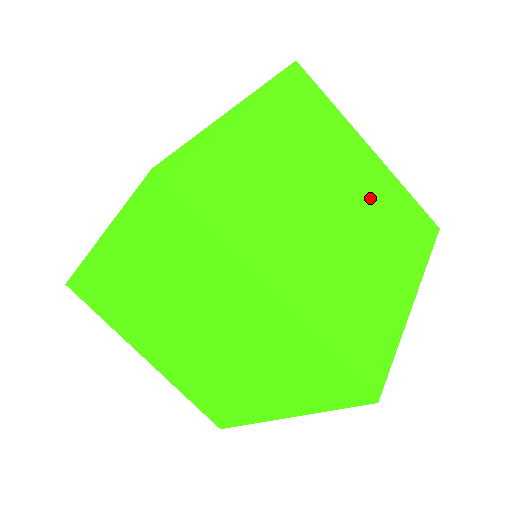
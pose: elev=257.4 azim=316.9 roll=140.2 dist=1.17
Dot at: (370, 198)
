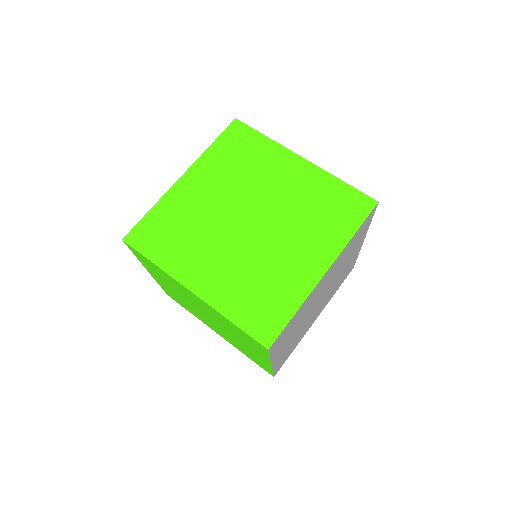
Dot at: occluded
